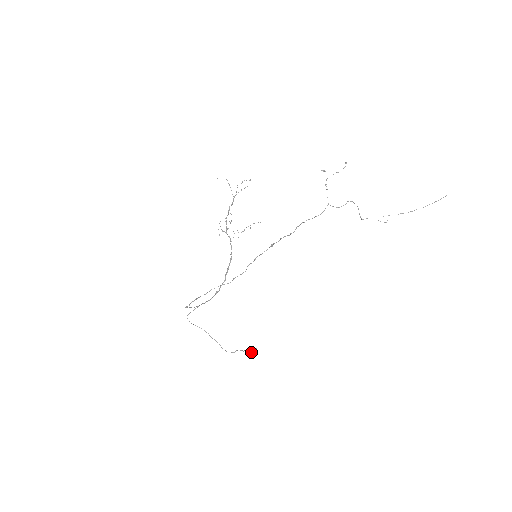
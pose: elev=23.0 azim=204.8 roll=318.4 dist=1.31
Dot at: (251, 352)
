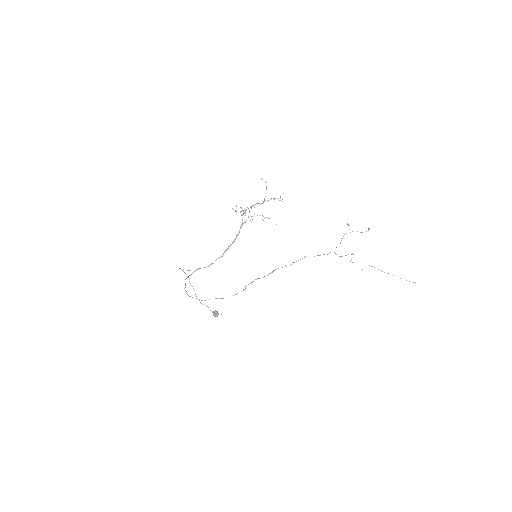
Dot at: (216, 315)
